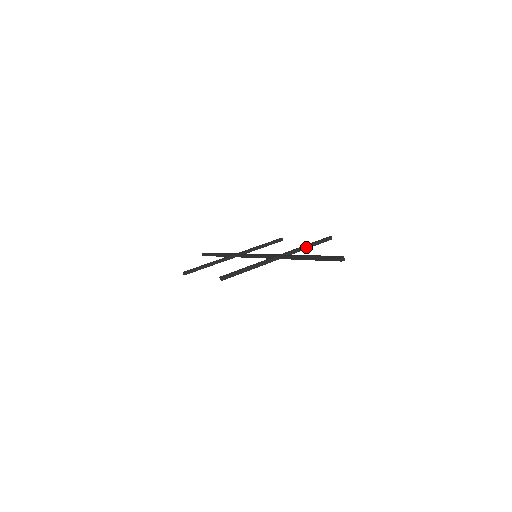
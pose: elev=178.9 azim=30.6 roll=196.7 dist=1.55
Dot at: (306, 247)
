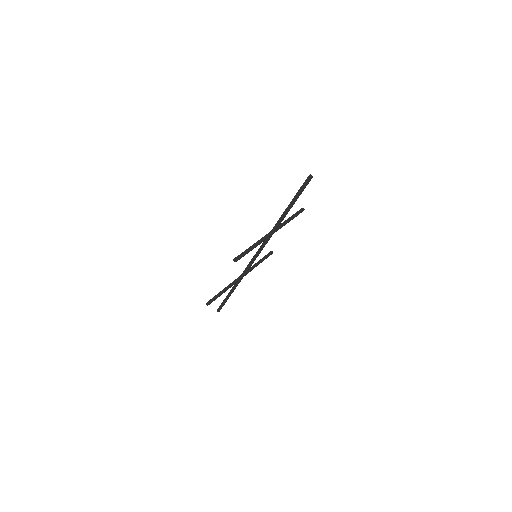
Dot at: (288, 220)
